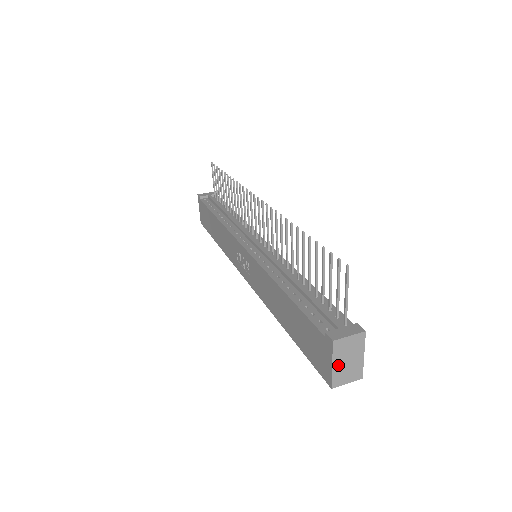
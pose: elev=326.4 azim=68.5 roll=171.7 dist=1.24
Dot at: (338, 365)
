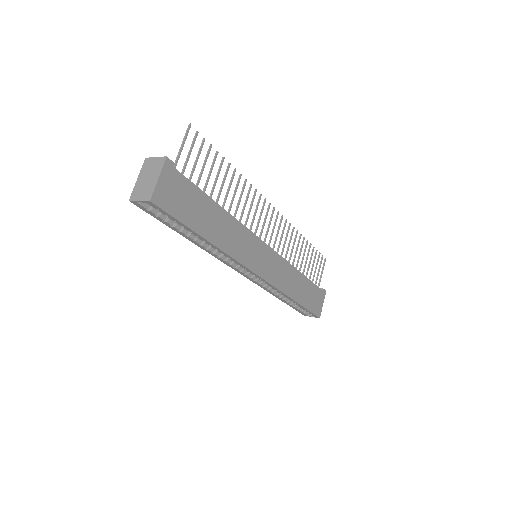
Dot at: (141, 180)
